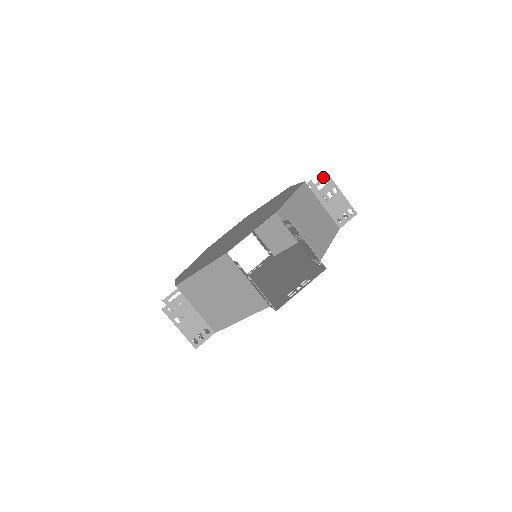
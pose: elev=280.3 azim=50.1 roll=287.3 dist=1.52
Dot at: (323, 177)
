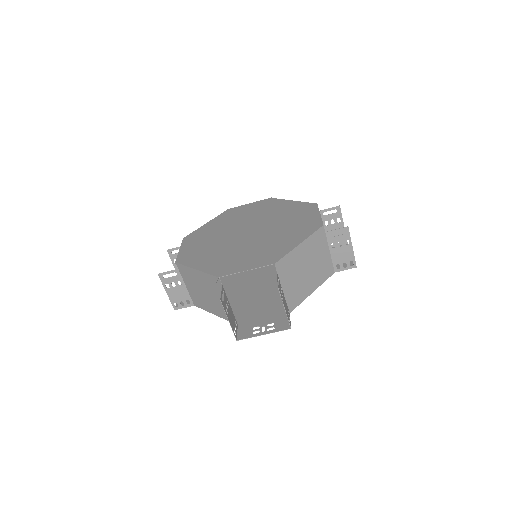
Dot at: occluded
